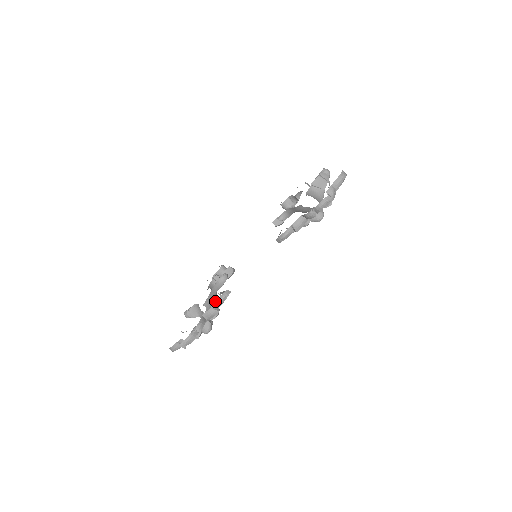
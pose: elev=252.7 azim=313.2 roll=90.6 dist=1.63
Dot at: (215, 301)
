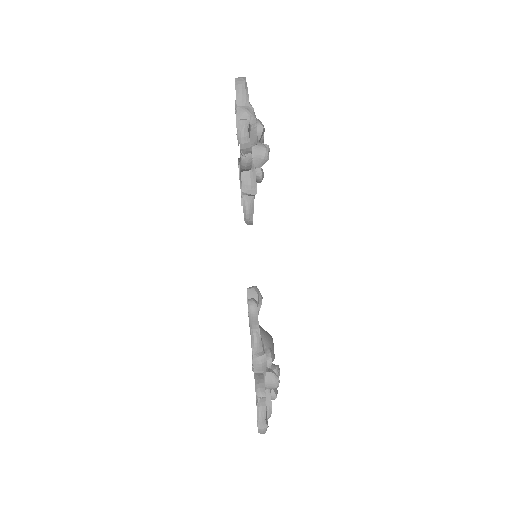
Dot at: (263, 338)
